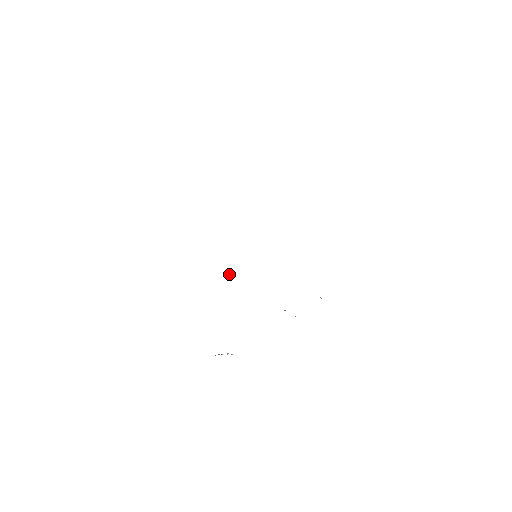
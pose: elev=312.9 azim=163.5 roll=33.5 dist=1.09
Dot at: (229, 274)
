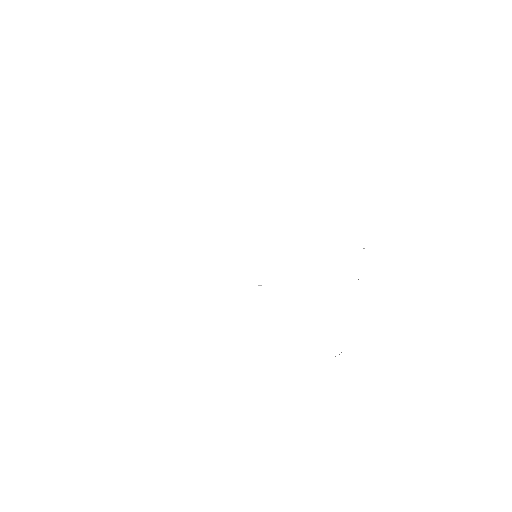
Dot at: (258, 285)
